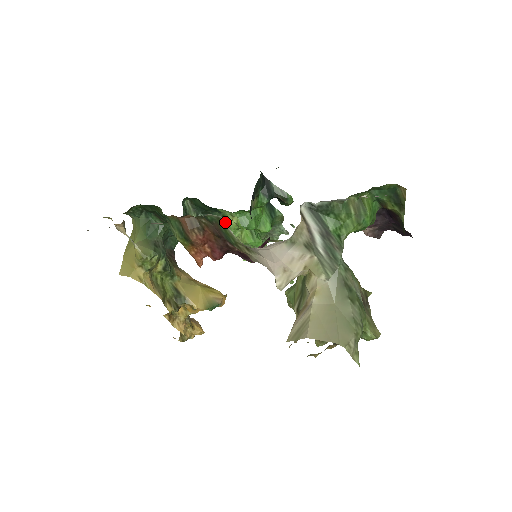
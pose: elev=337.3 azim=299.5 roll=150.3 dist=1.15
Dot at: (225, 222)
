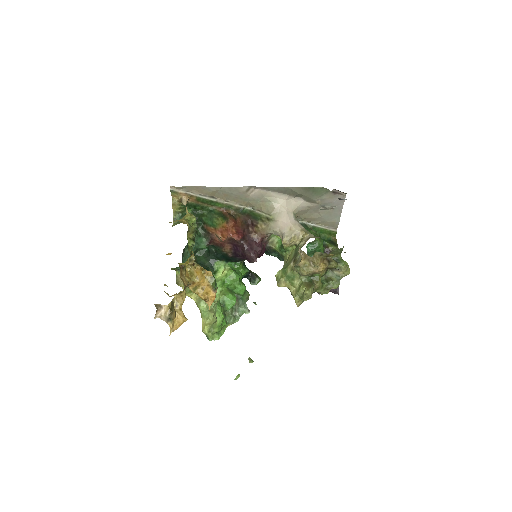
Dot at: occluded
